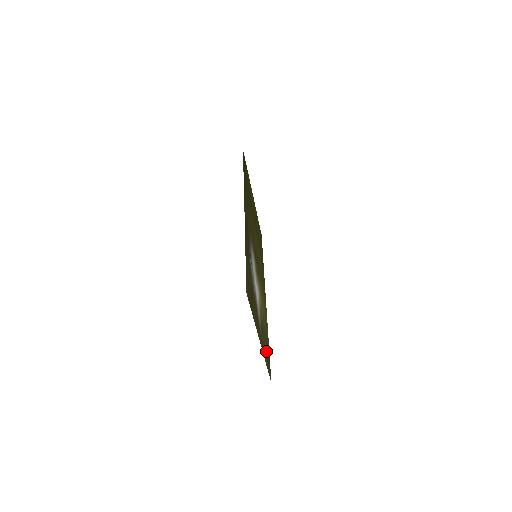
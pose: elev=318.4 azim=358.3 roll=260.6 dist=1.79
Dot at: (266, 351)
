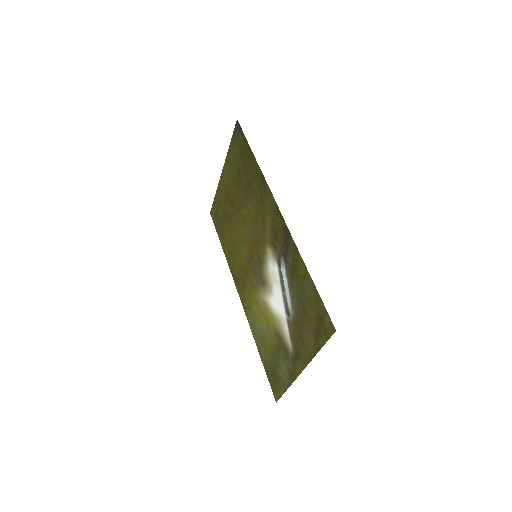
Dot at: (277, 369)
